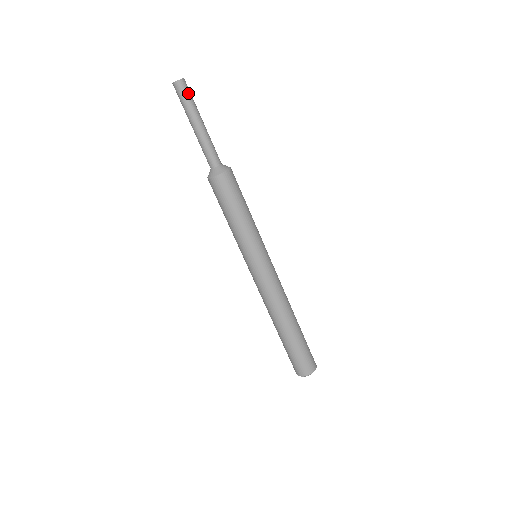
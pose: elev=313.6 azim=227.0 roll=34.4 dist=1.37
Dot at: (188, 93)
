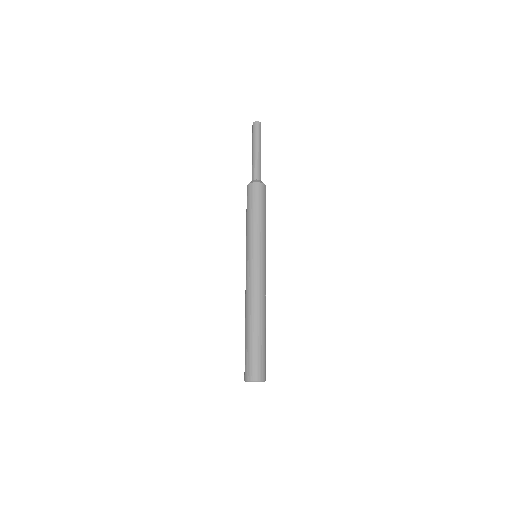
Dot at: (257, 130)
